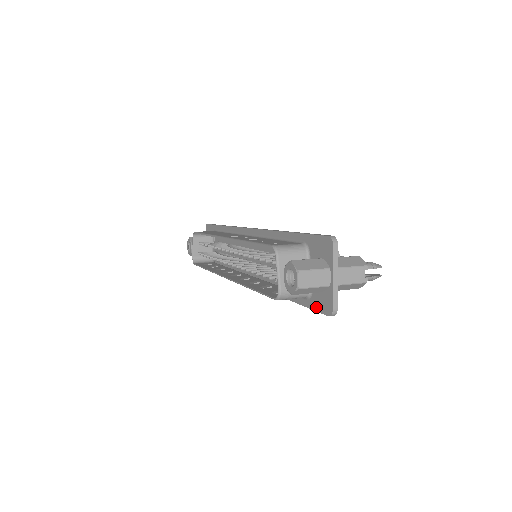
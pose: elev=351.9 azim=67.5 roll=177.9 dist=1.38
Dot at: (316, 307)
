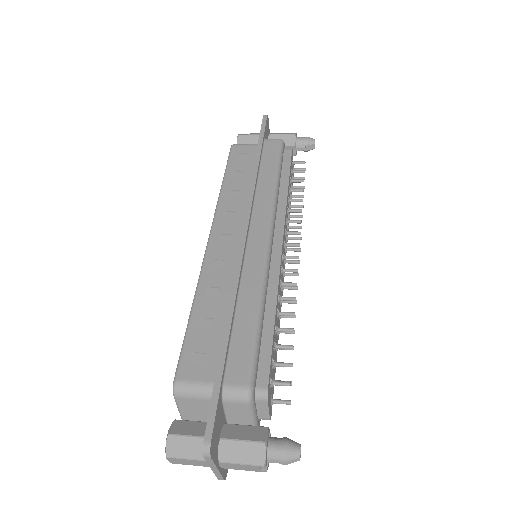
Dot at: occluded
